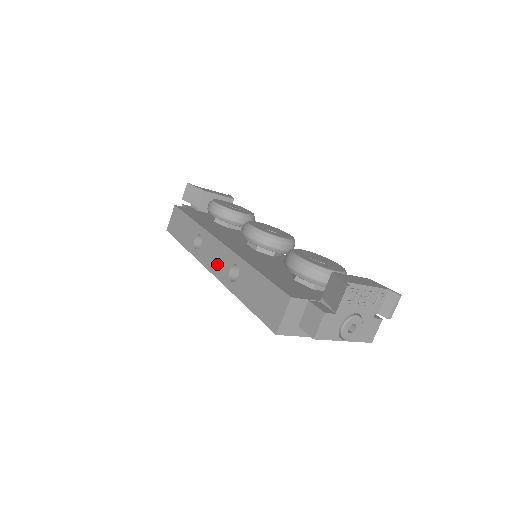
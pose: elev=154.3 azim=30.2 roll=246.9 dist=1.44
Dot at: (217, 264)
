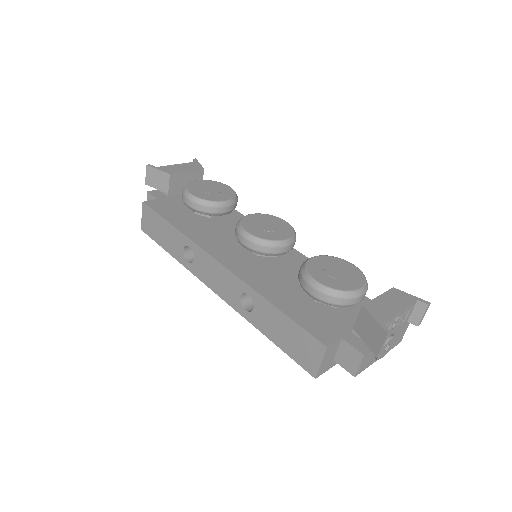
Dot at: (222, 287)
